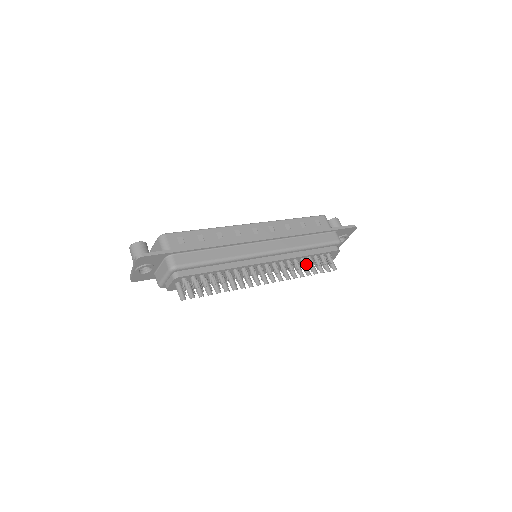
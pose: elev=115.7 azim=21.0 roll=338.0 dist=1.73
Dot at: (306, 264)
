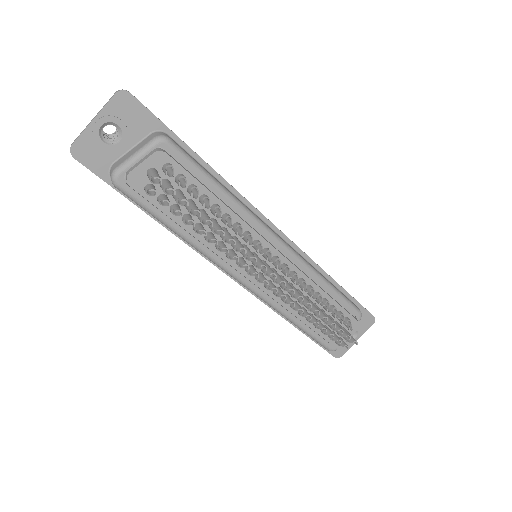
Dot at: (322, 302)
